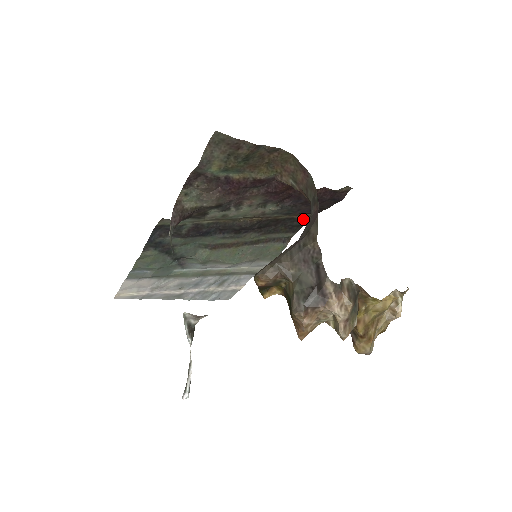
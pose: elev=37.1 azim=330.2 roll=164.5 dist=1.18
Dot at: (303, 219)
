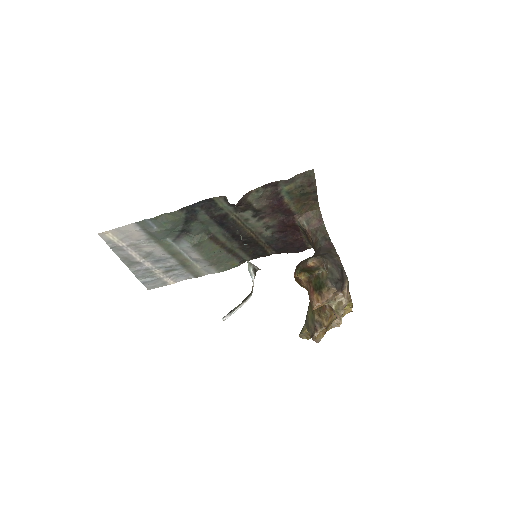
Dot at: (266, 252)
